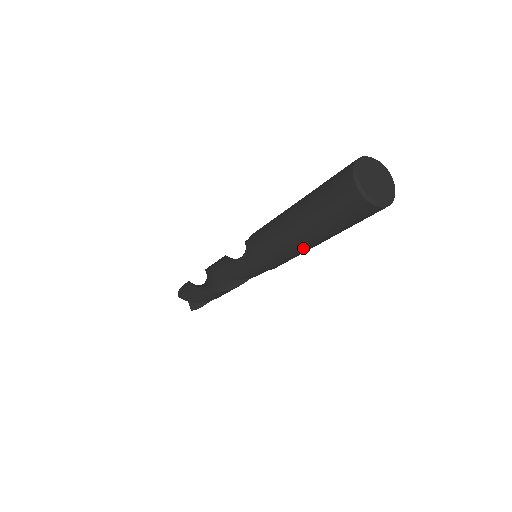
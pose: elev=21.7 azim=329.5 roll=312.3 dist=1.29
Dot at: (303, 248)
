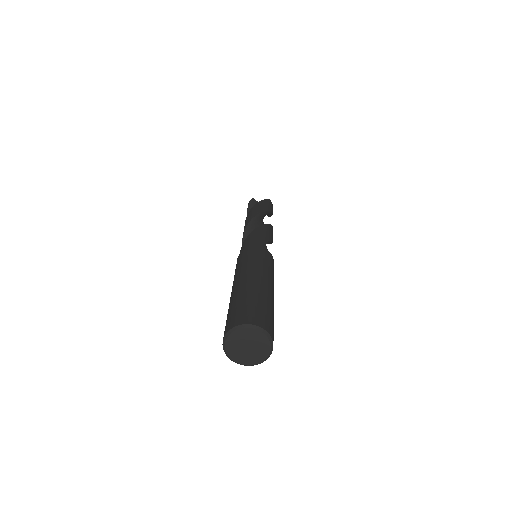
Dot at: occluded
